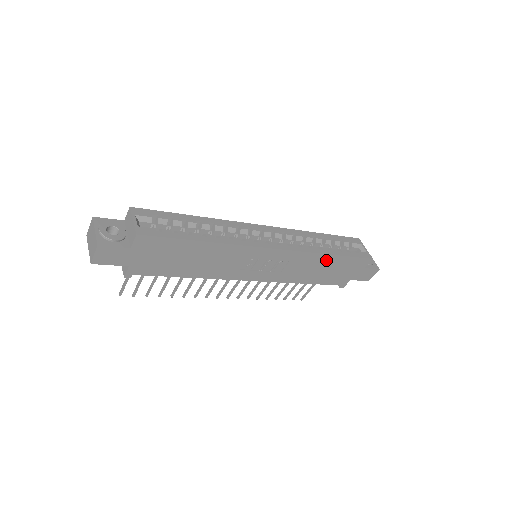
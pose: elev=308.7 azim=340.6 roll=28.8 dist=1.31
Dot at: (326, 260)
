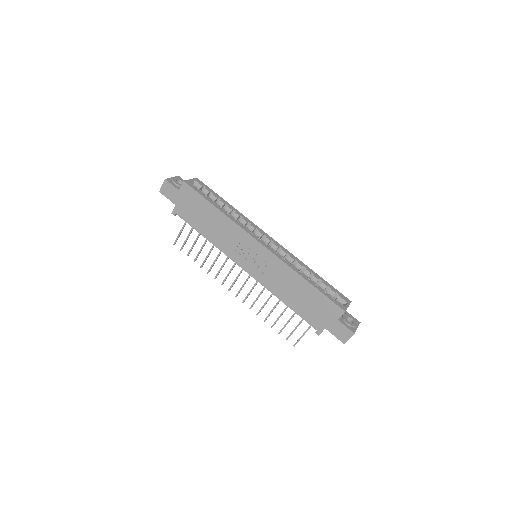
Dot at: (301, 284)
